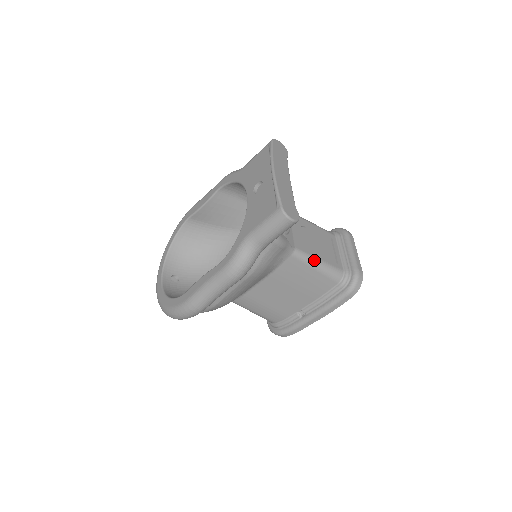
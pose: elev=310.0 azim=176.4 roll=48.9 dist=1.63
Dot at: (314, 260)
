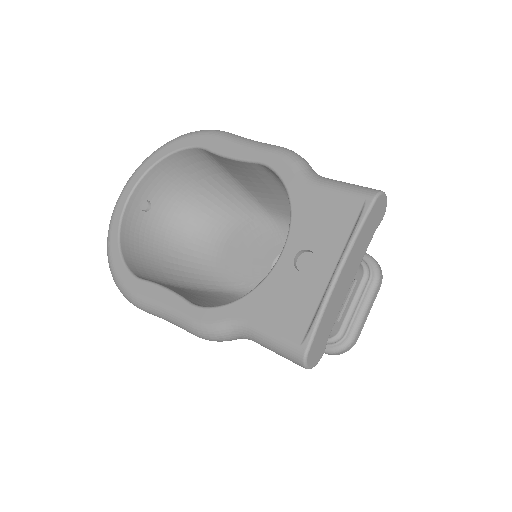
Dot at: occluded
